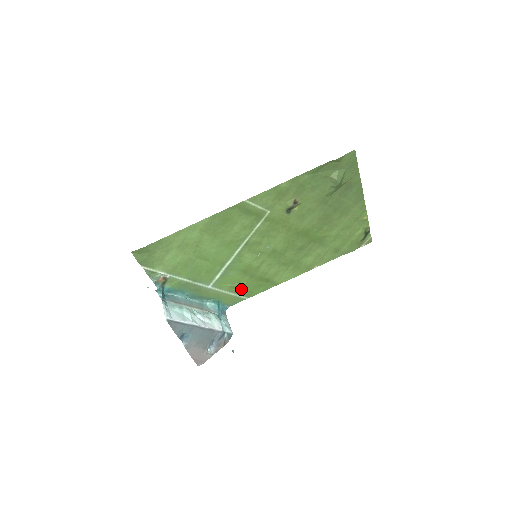
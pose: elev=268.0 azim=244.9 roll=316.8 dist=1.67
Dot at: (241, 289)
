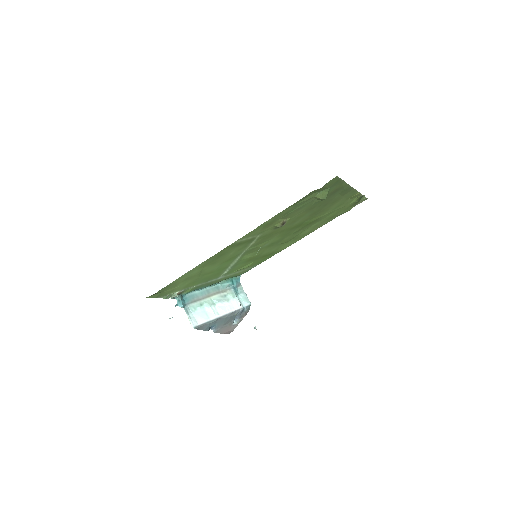
Dot at: (249, 266)
